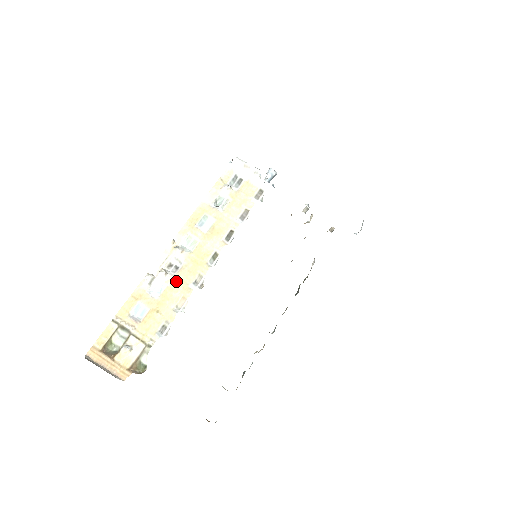
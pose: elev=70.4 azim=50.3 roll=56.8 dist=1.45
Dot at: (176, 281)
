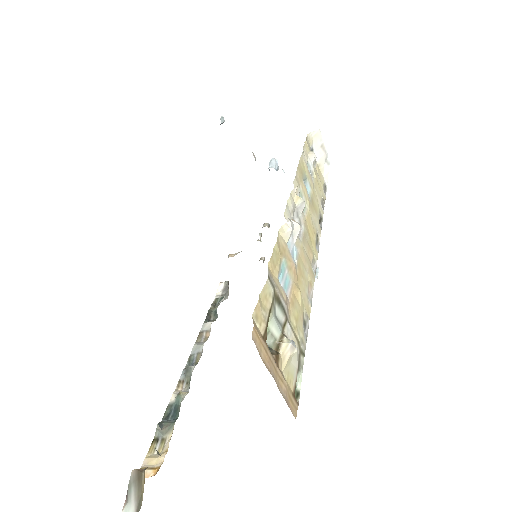
Dot at: (304, 251)
